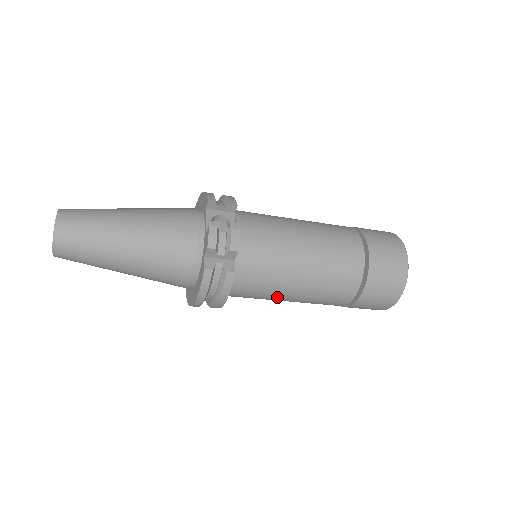
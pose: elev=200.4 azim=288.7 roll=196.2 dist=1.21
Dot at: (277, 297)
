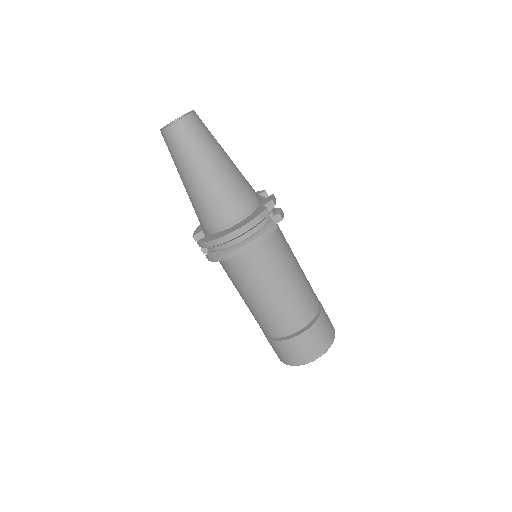
Dot at: (269, 283)
